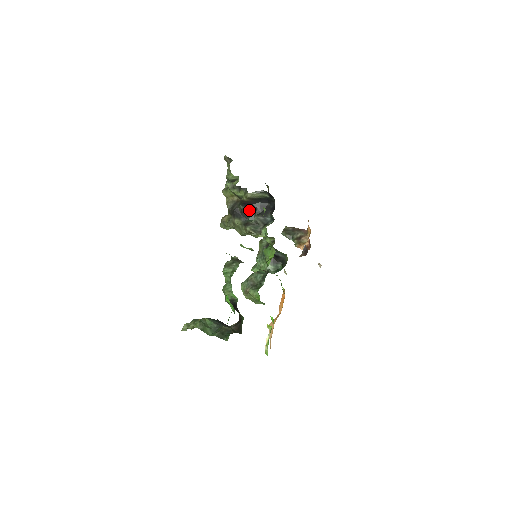
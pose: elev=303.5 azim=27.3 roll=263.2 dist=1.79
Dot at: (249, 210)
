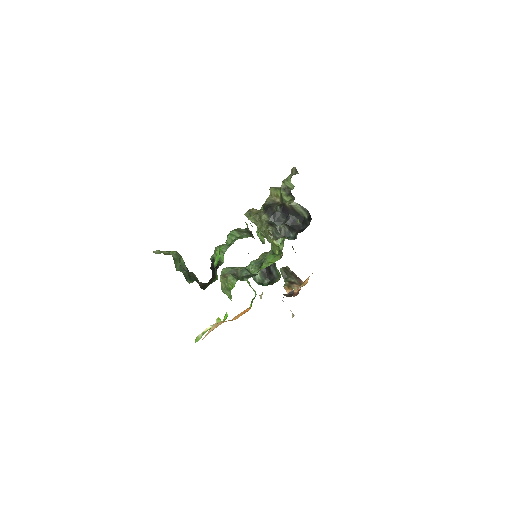
Dot at: (282, 216)
